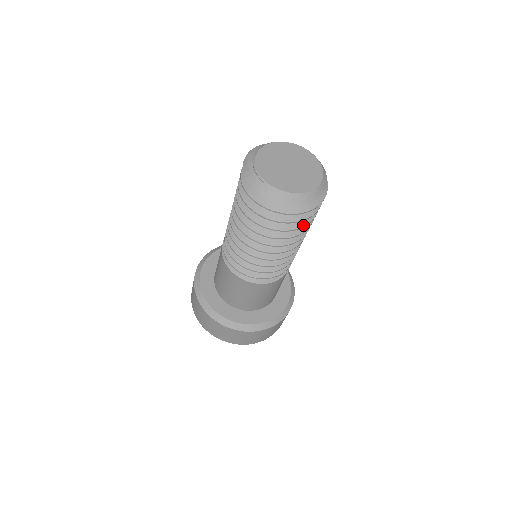
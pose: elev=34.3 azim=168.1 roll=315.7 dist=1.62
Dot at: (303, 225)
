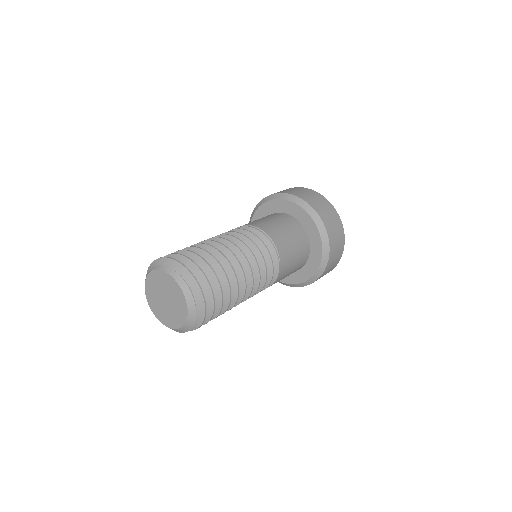
Dot at: (215, 316)
